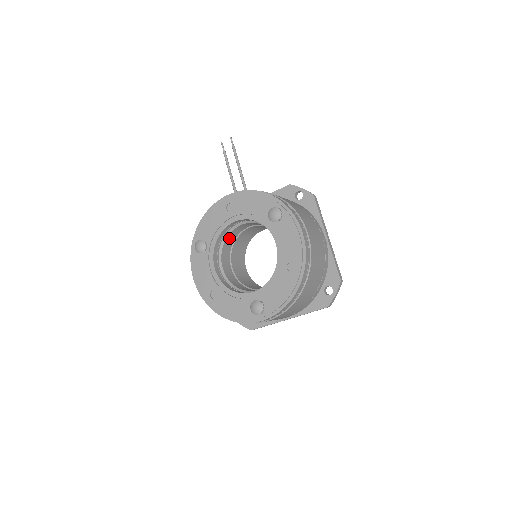
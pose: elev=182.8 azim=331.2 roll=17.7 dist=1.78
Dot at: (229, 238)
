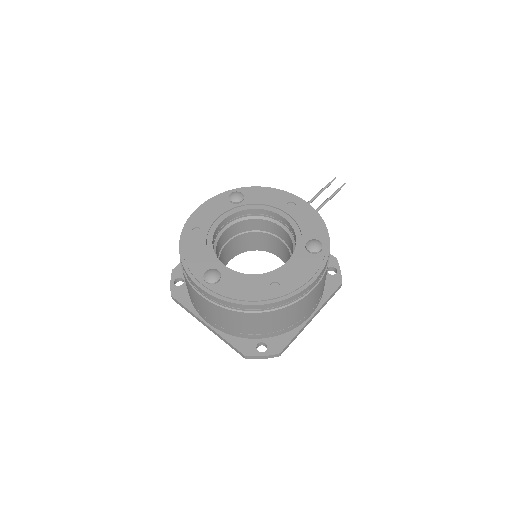
Dot at: (258, 222)
